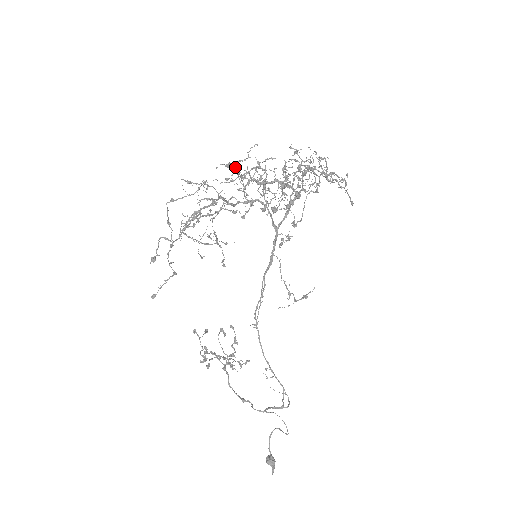
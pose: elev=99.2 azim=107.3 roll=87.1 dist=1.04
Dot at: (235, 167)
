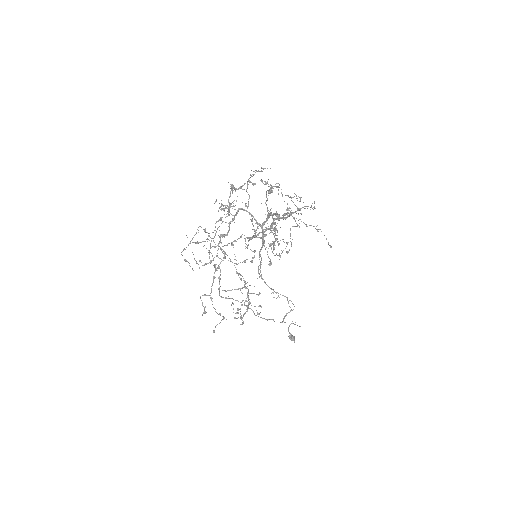
Dot at: occluded
